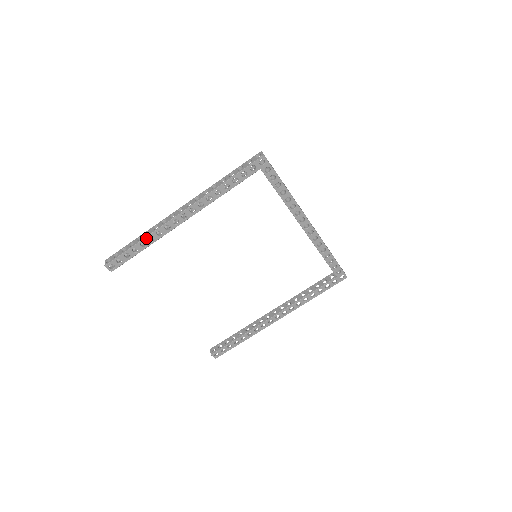
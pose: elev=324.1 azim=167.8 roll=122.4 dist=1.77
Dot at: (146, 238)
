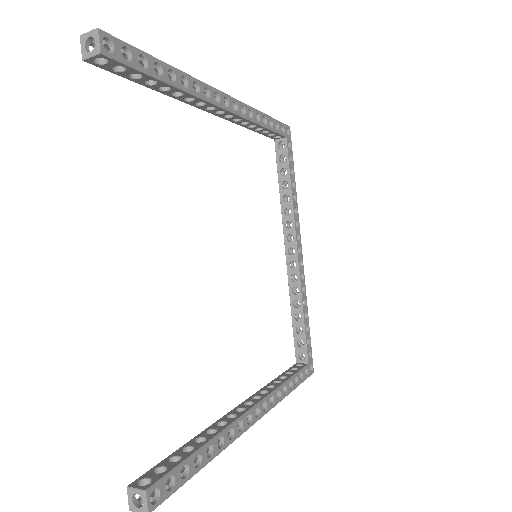
Dot at: (179, 72)
